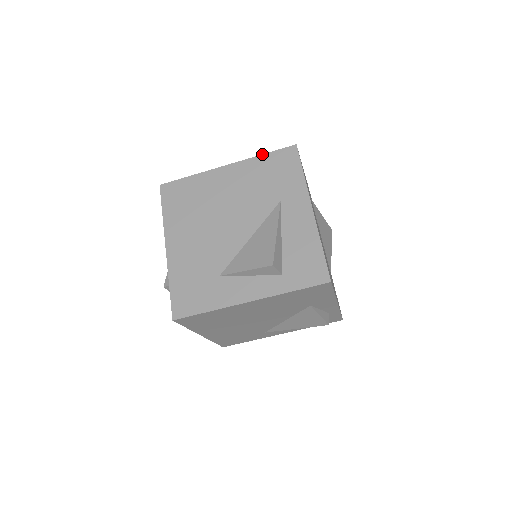
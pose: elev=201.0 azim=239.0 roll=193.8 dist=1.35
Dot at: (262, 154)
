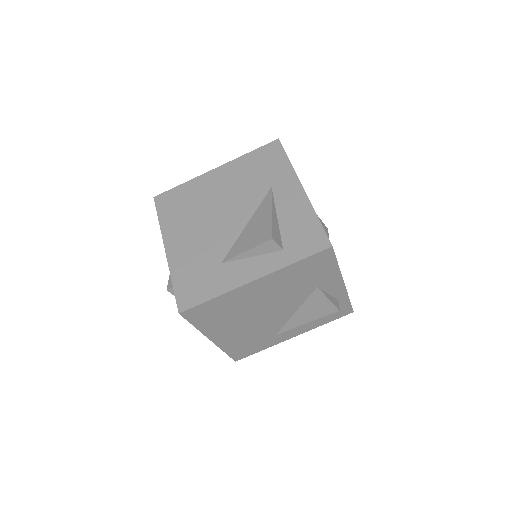
Dot at: occluded
